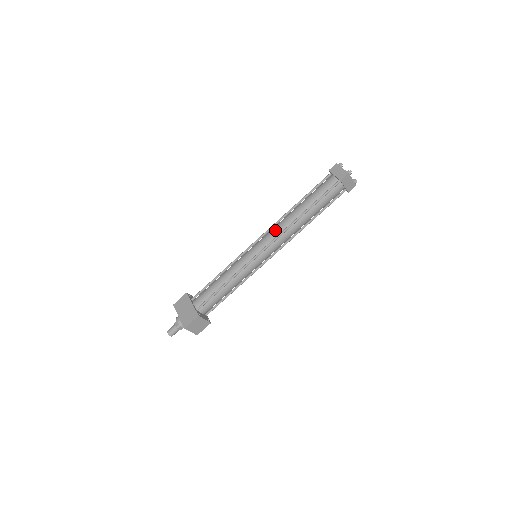
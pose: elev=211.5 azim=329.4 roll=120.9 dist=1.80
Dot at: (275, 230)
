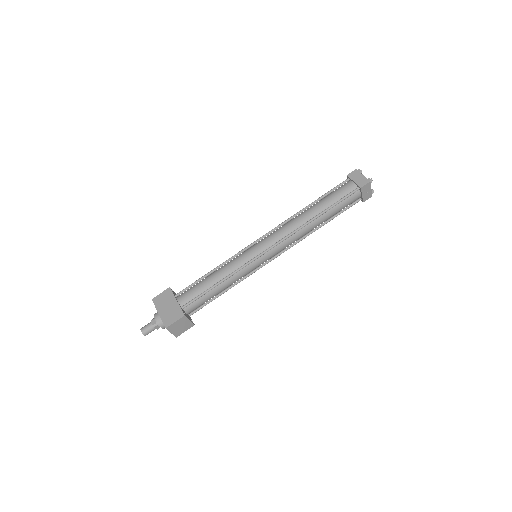
Dot at: (282, 230)
